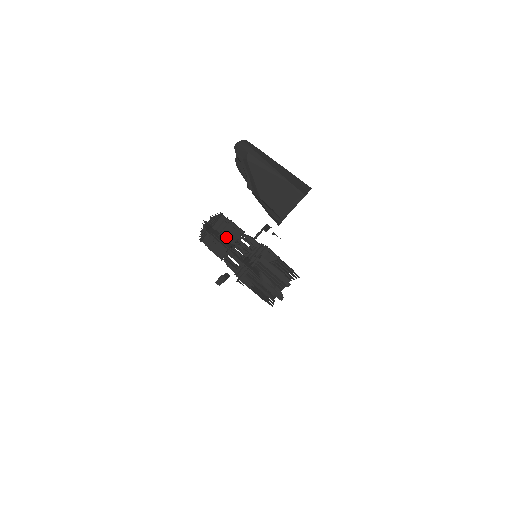
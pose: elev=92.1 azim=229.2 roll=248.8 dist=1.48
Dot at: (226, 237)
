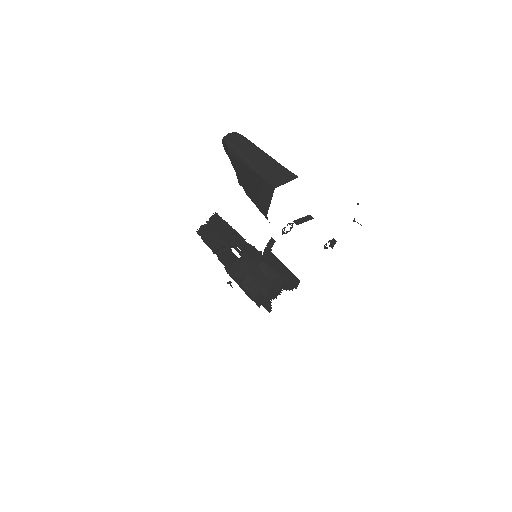
Dot at: (223, 237)
